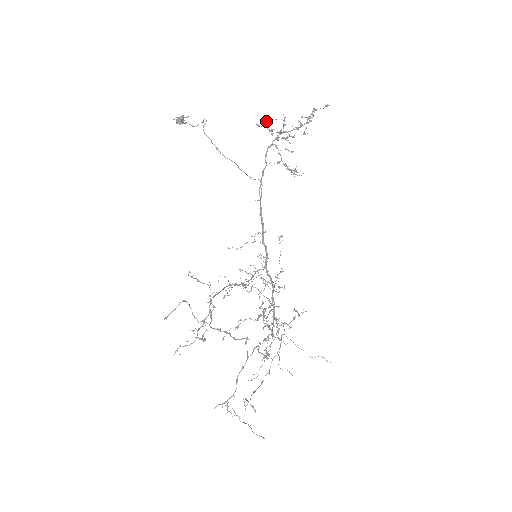
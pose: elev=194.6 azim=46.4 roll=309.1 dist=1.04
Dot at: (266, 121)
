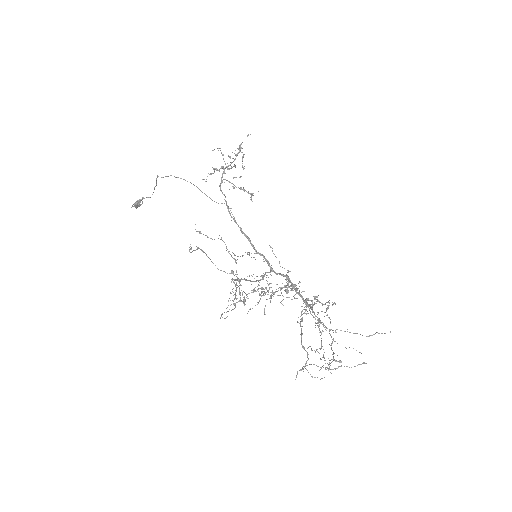
Dot at: occluded
